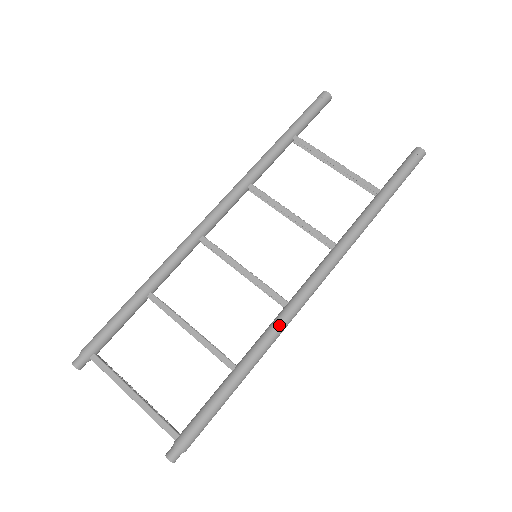
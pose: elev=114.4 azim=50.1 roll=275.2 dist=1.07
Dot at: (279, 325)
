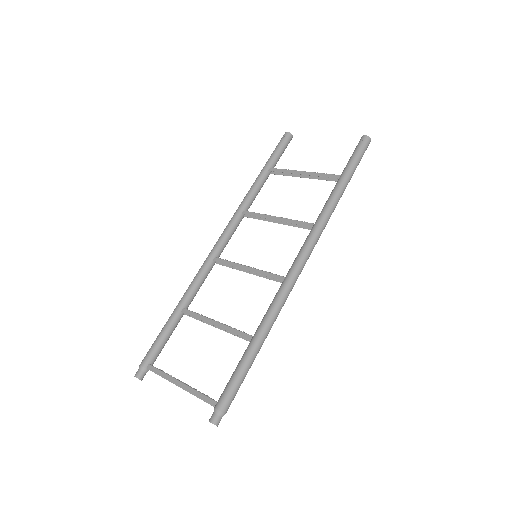
Dot at: (280, 295)
